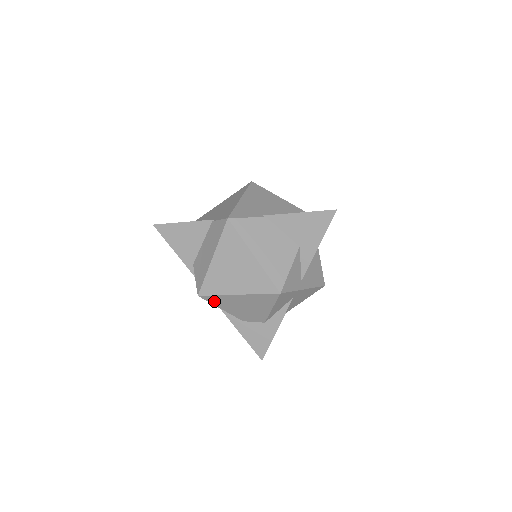
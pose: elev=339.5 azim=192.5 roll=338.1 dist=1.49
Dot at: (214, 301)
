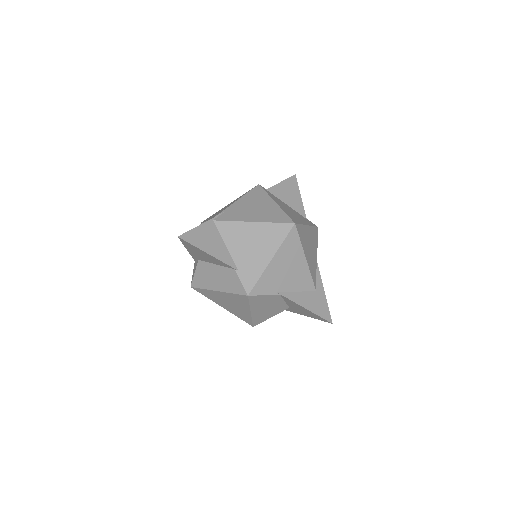
Dot at: occluded
